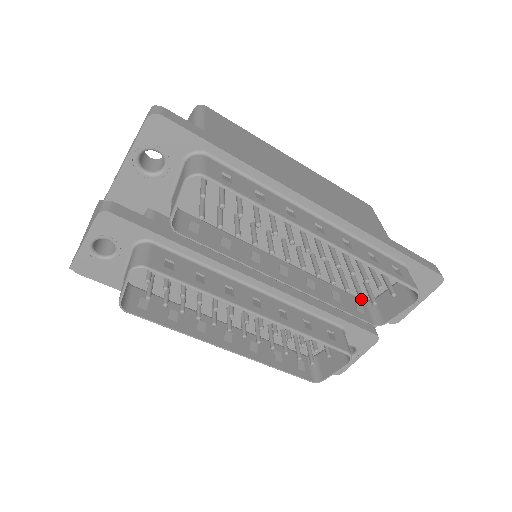
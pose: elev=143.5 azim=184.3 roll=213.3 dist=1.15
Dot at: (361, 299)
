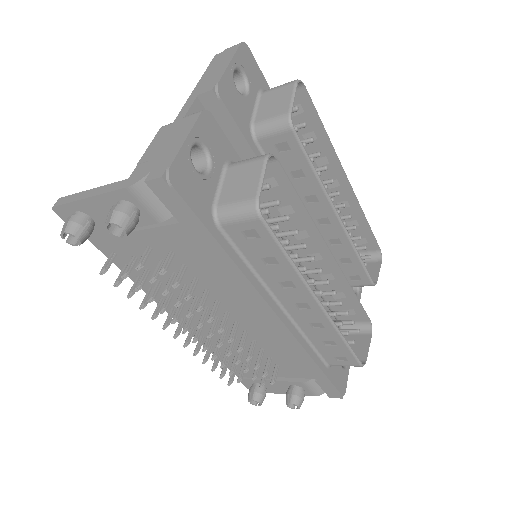
Dot at: occluded
